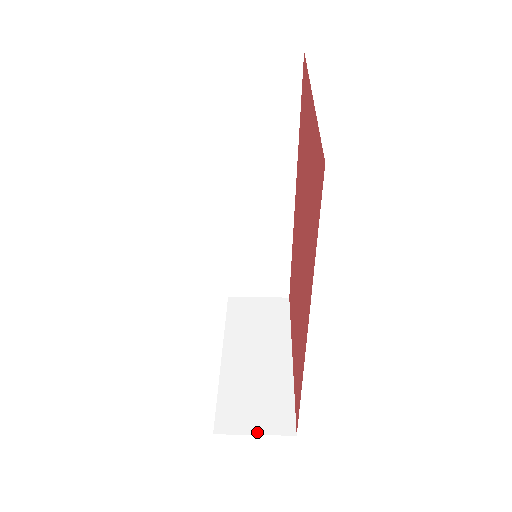
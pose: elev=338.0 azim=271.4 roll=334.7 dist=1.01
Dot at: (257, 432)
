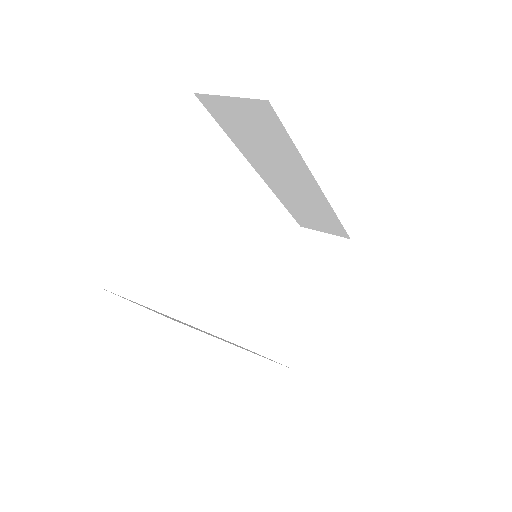
Dot at: (272, 358)
